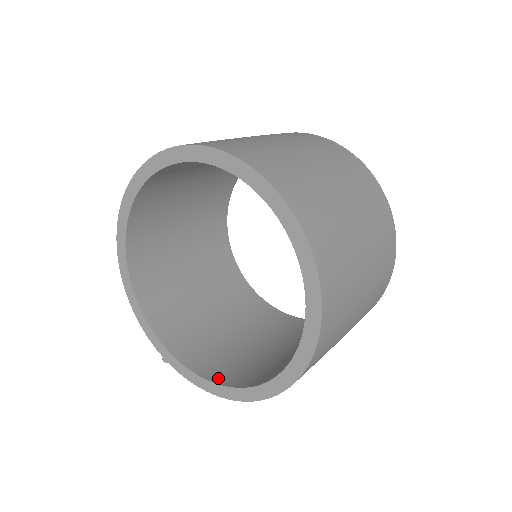
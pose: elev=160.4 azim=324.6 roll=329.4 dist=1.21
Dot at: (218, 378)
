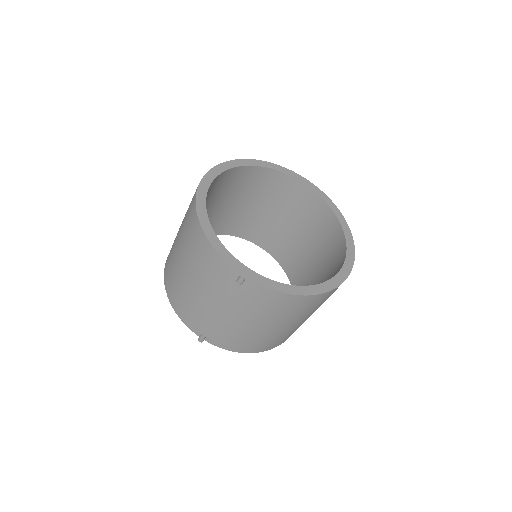
Dot at: occluded
